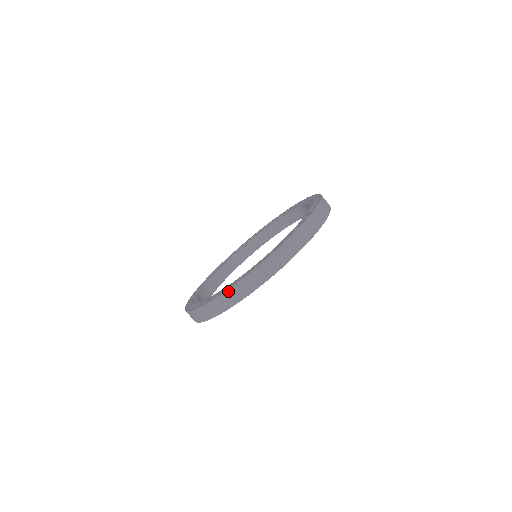
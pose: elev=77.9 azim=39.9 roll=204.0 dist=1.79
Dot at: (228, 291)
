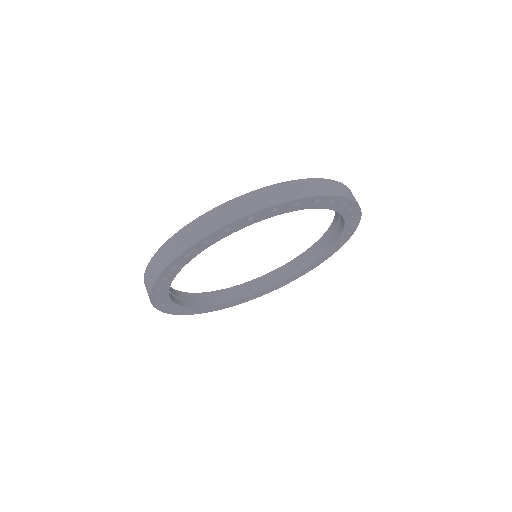
Dot at: (176, 234)
